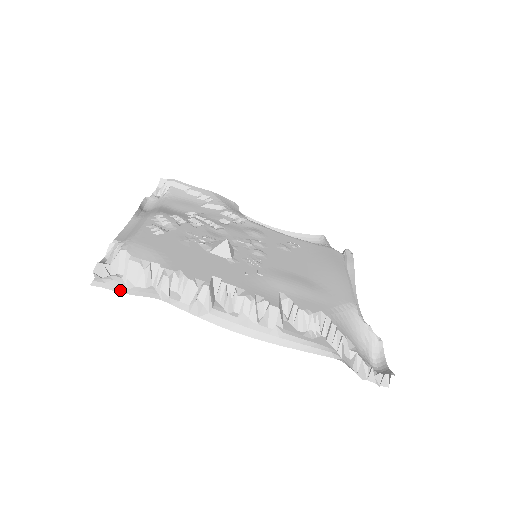
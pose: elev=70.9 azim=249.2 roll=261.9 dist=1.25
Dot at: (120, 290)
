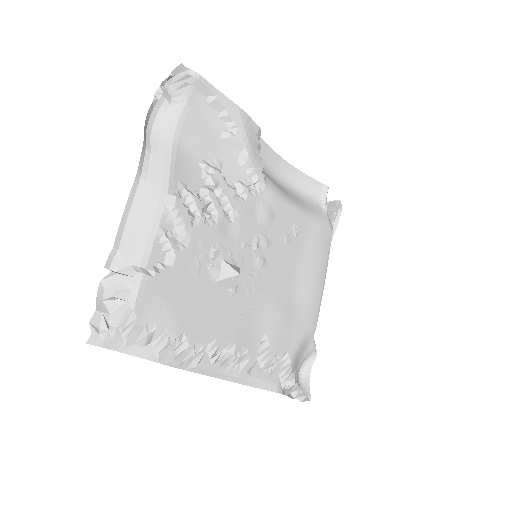
Dot at: (117, 349)
